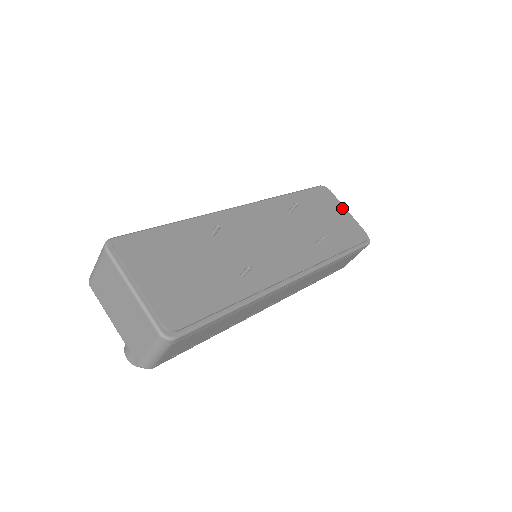
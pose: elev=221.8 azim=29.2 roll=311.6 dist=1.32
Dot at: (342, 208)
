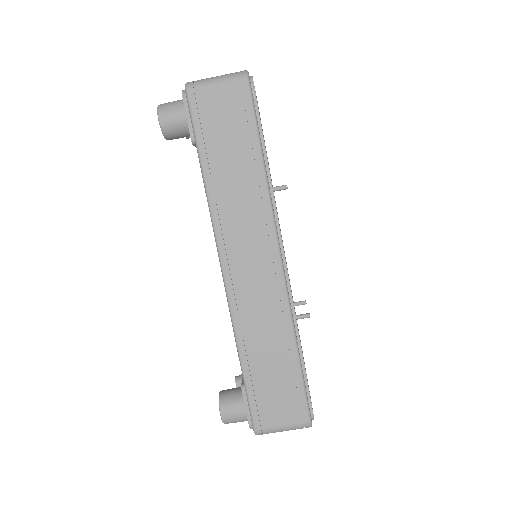
Dot at: occluded
